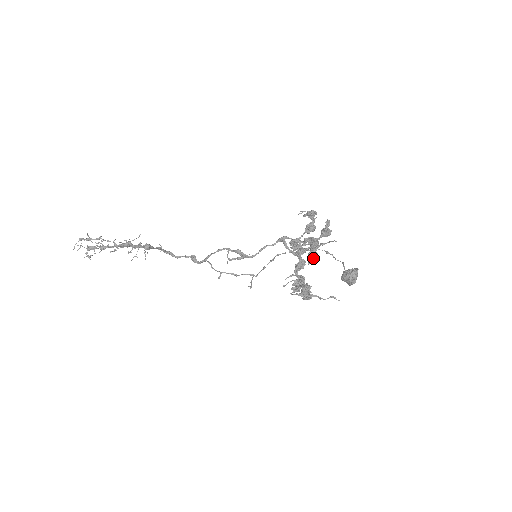
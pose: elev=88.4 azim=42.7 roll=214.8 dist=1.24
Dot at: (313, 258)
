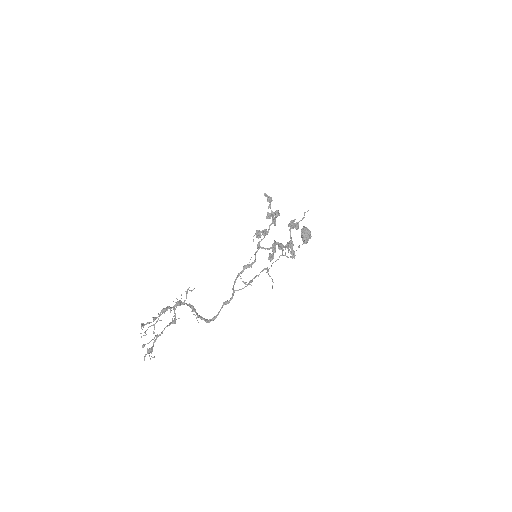
Dot at: (278, 212)
